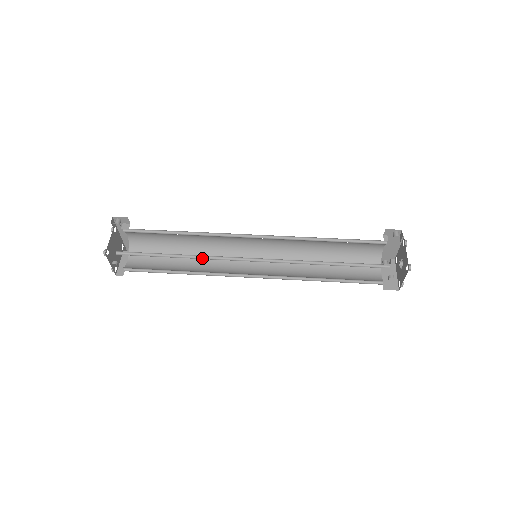
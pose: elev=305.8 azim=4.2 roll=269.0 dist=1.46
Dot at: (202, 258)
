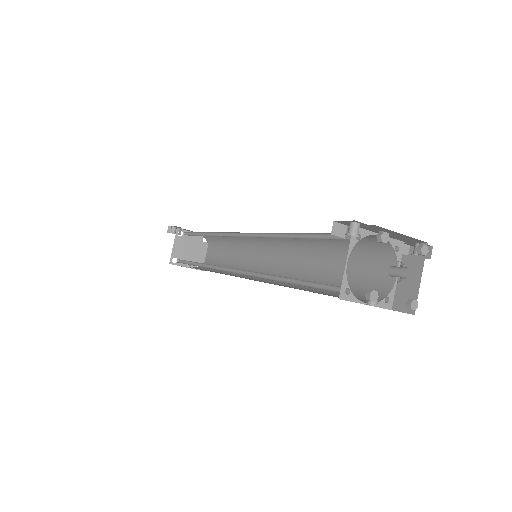
Dot at: (211, 267)
